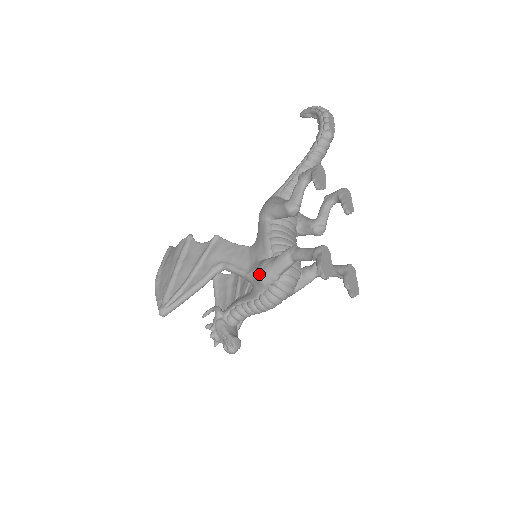
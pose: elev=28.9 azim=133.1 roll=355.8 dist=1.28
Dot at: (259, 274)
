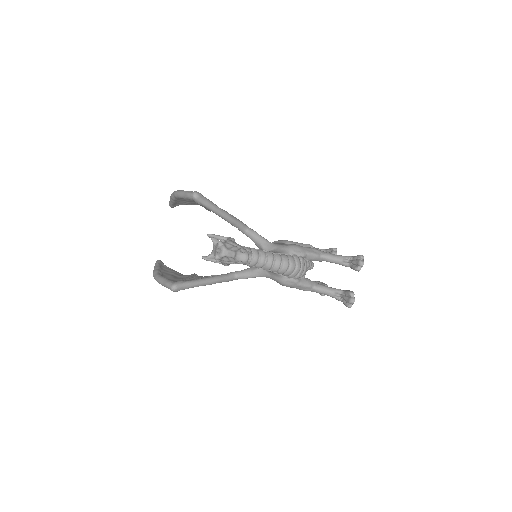
Dot at: (291, 244)
